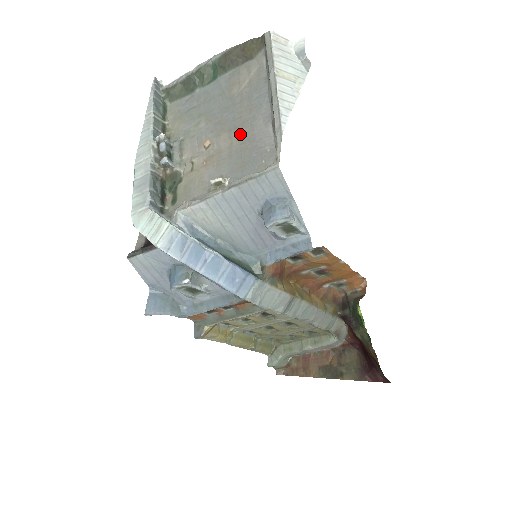
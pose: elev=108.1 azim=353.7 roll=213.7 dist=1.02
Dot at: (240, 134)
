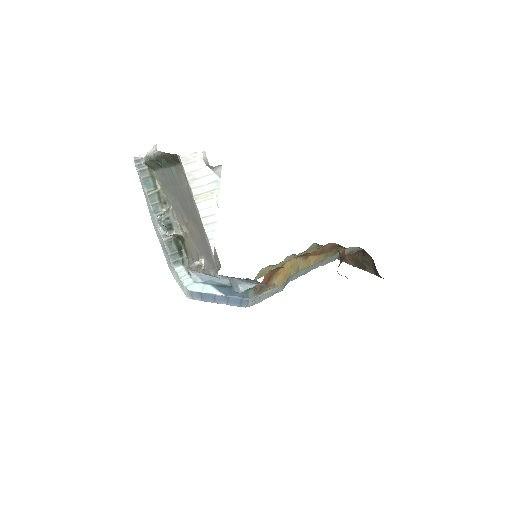
Dot at: (198, 228)
